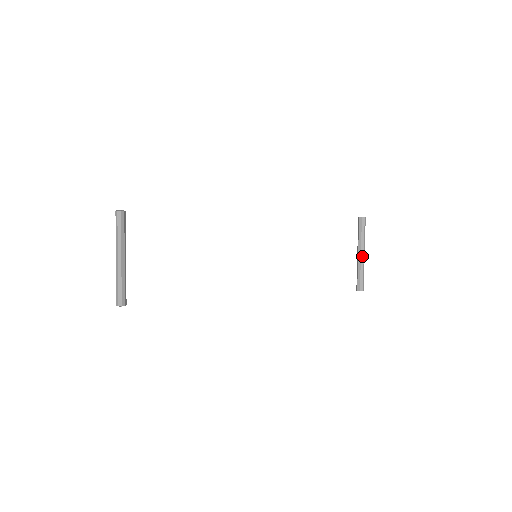
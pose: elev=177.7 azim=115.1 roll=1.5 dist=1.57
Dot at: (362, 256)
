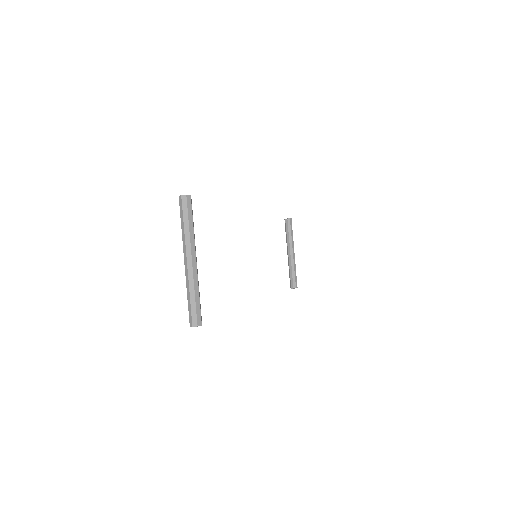
Dot at: (294, 255)
